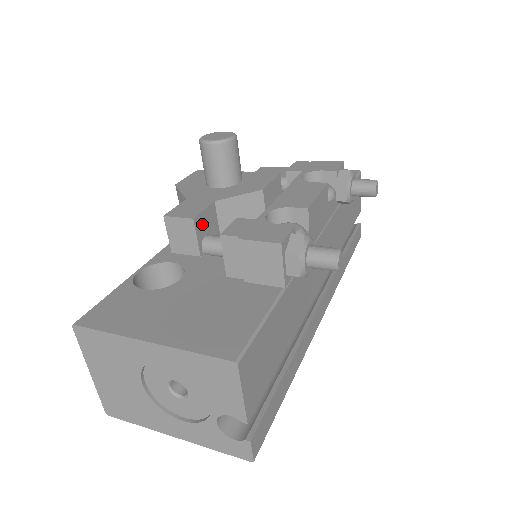
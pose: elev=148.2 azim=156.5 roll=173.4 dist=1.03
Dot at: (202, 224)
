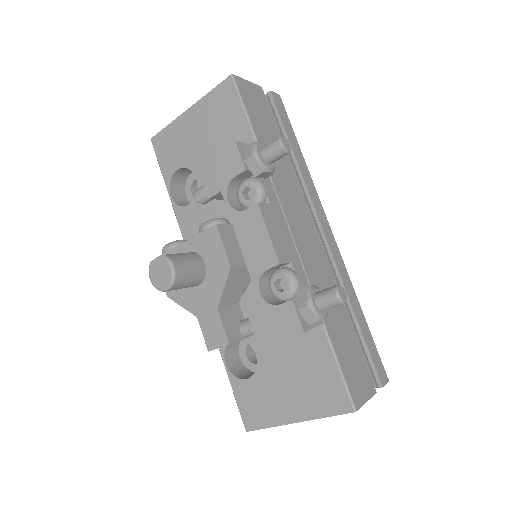
Dot at: (232, 331)
